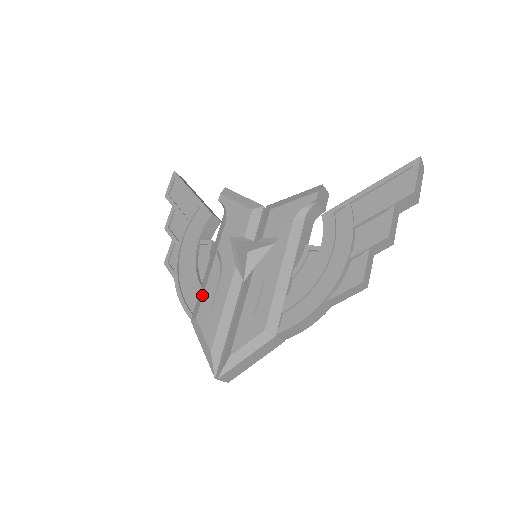
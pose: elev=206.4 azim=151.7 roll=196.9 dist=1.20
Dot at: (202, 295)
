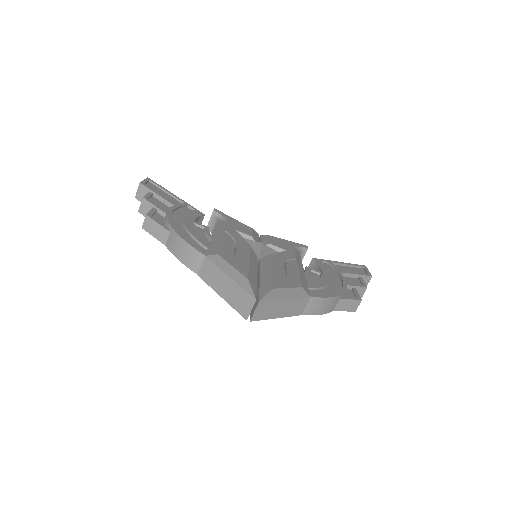
Dot at: (219, 245)
